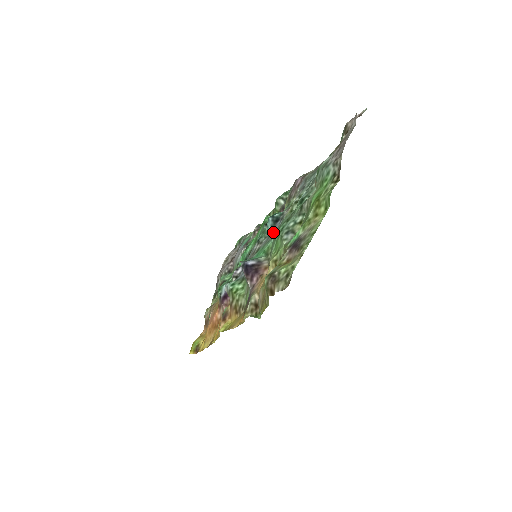
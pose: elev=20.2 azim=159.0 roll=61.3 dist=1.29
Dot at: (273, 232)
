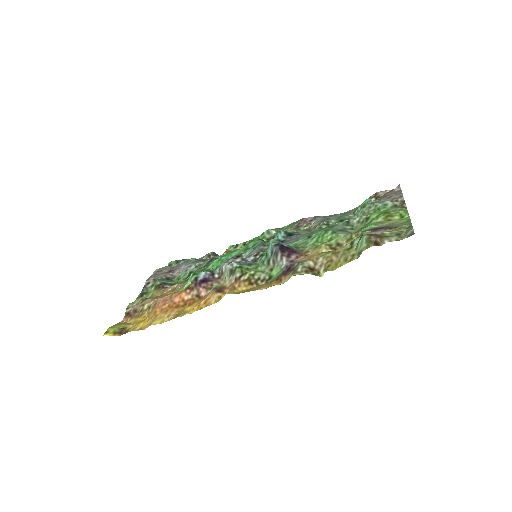
Dot at: (290, 240)
